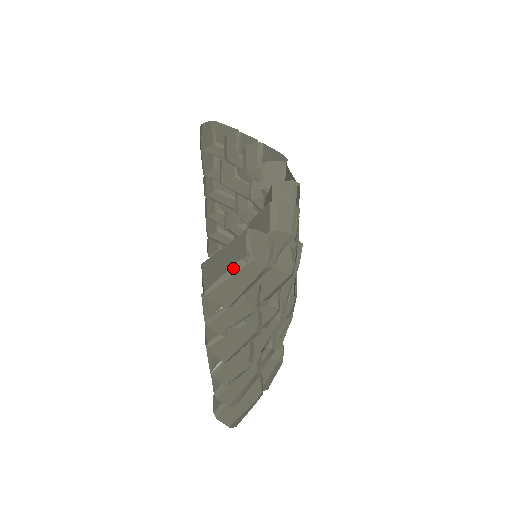
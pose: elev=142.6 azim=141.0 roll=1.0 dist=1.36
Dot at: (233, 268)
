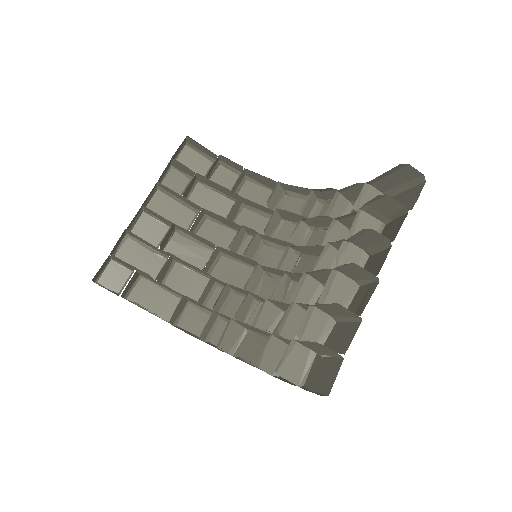
Dot at: occluded
